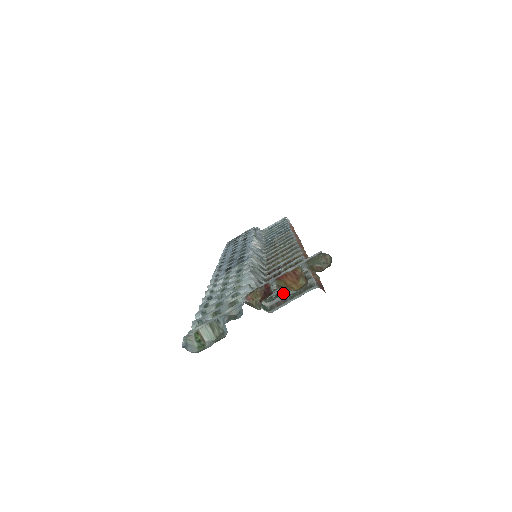
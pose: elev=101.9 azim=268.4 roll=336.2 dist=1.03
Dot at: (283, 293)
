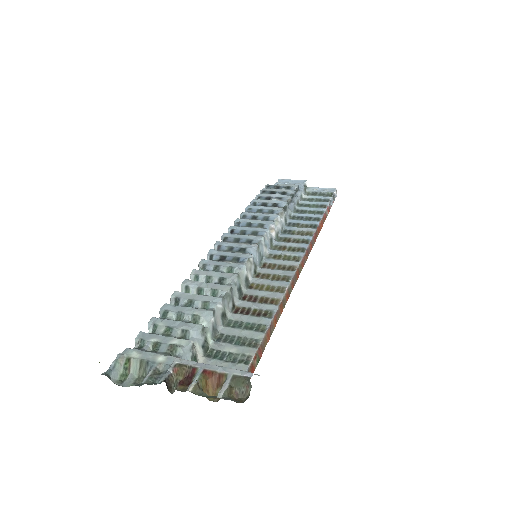
Dot at: (222, 357)
